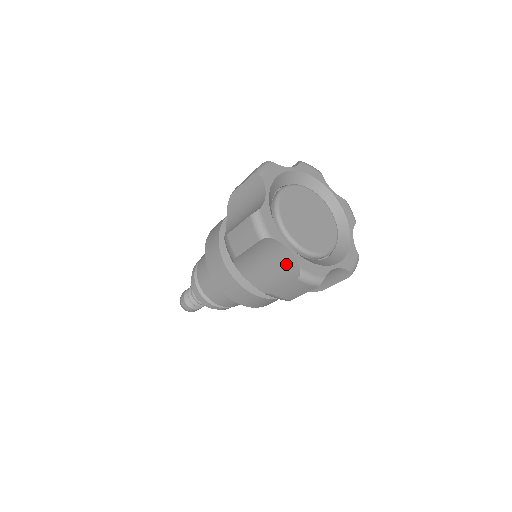
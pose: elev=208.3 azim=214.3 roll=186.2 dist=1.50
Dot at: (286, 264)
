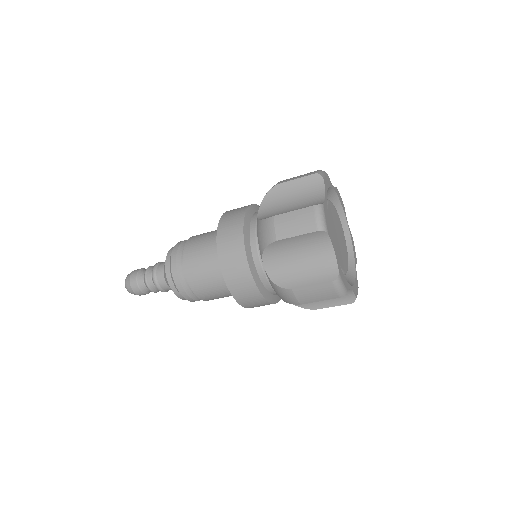
Dot at: (323, 265)
